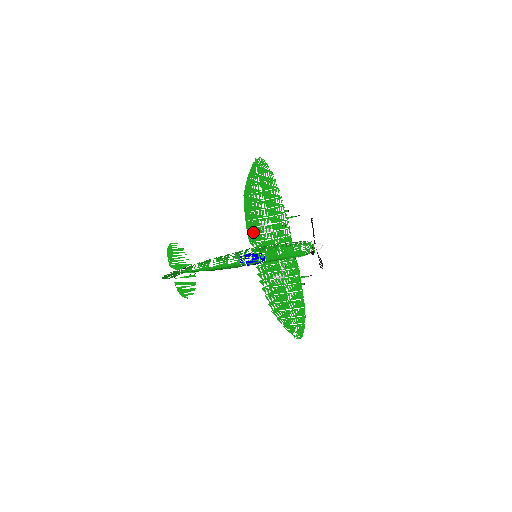
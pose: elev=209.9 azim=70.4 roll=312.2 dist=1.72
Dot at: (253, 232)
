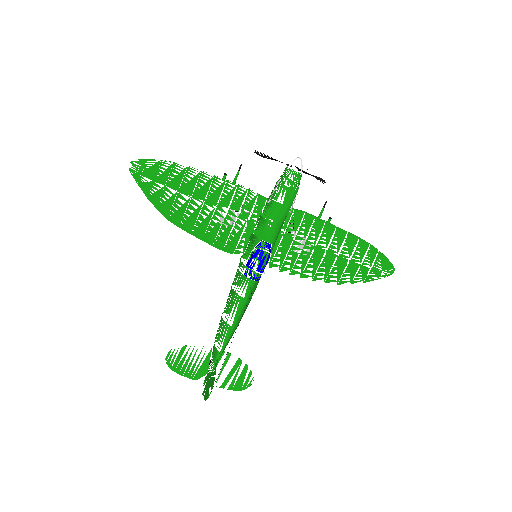
Dot at: (222, 241)
